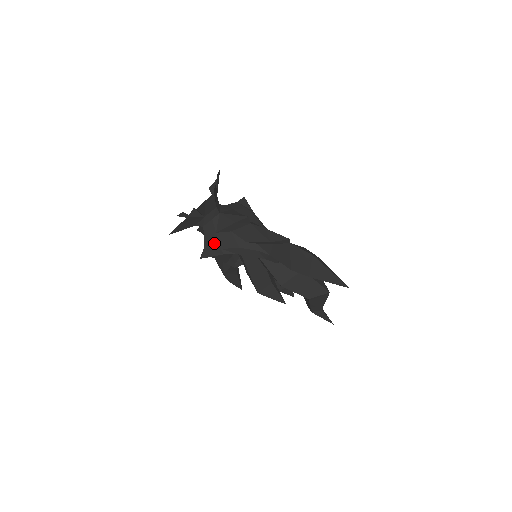
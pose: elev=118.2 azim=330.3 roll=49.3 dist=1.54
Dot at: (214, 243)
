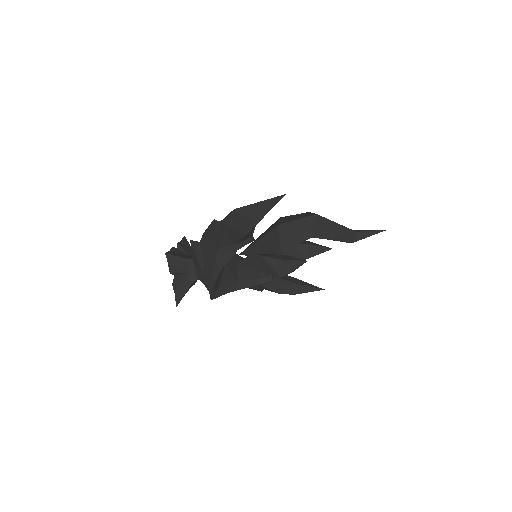
Dot at: (207, 281)
